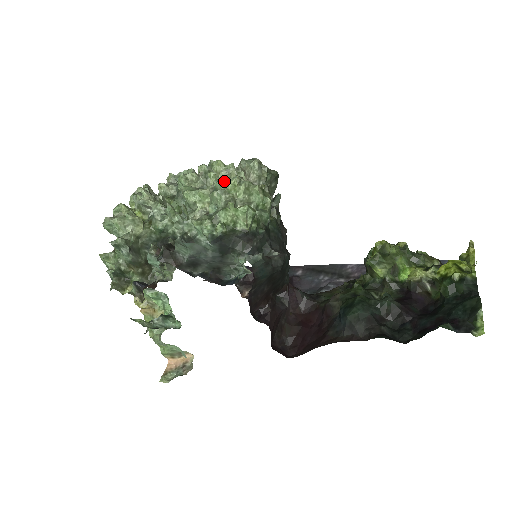
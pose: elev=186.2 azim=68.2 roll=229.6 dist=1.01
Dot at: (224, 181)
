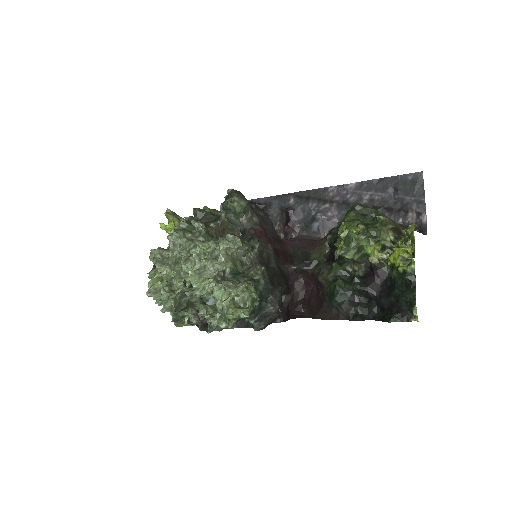
Dot at: (218, 291)
